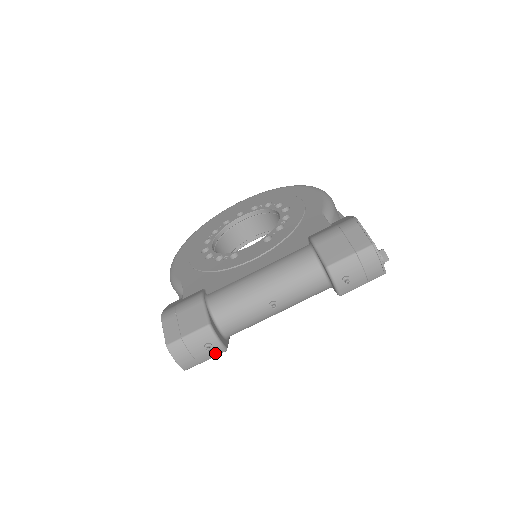
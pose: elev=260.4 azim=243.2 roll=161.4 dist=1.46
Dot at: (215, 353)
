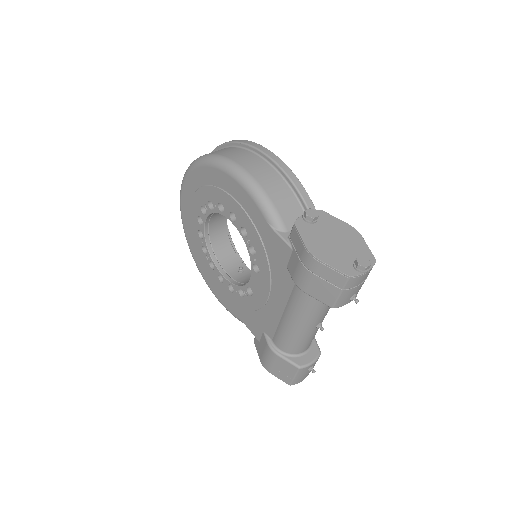
Dot at: (317, 360)
